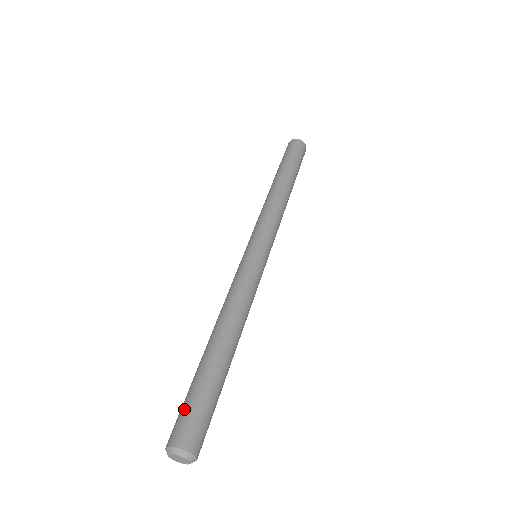
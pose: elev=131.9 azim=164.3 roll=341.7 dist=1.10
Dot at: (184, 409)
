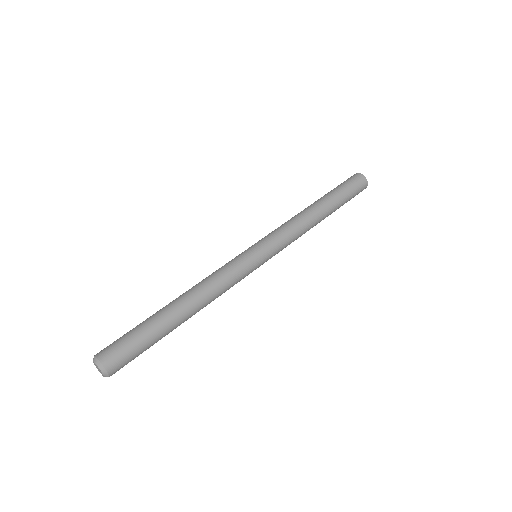
Dot at: occluded
